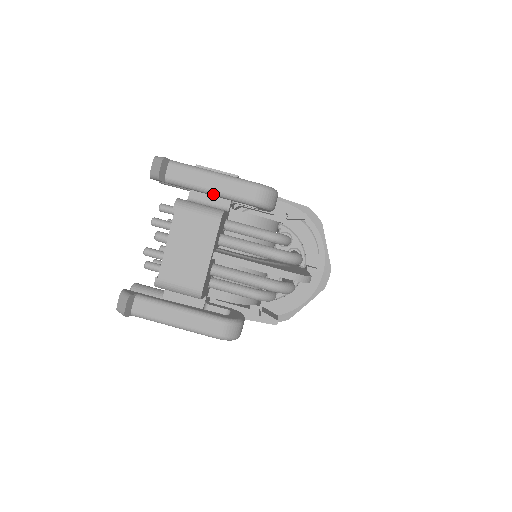
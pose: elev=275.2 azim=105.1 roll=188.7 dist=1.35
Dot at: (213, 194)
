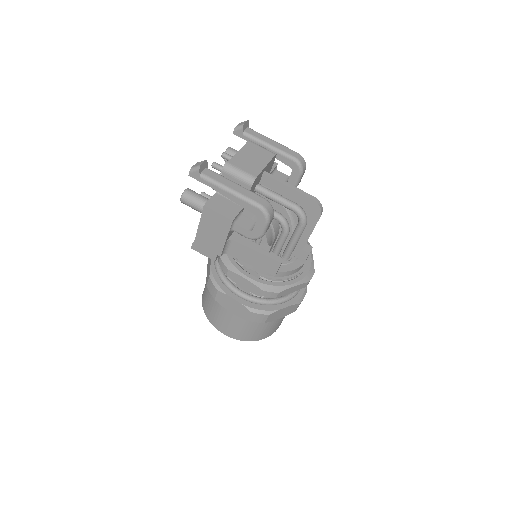
Dot at: (271, 148)
